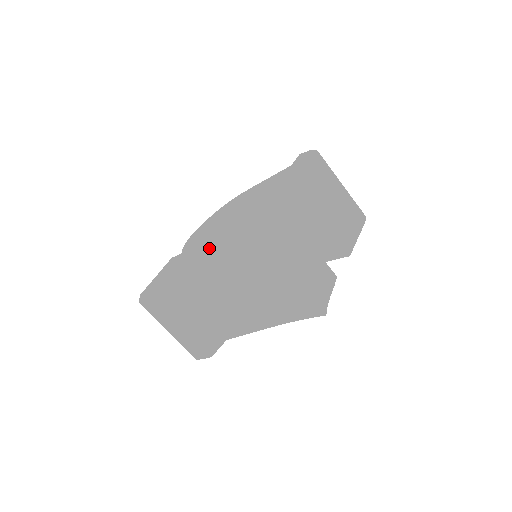
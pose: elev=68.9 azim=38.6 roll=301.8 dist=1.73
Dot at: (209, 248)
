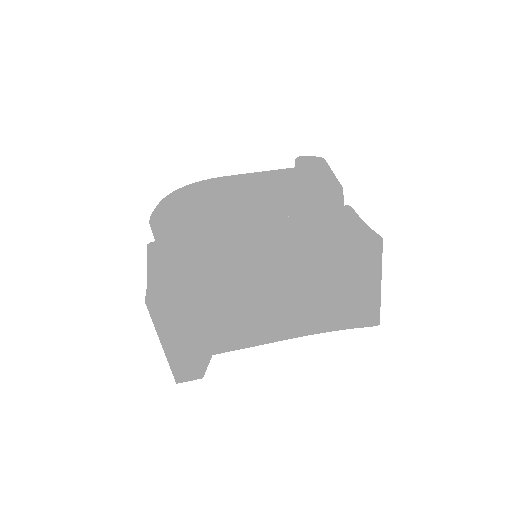
Dot at: (282, 241)
